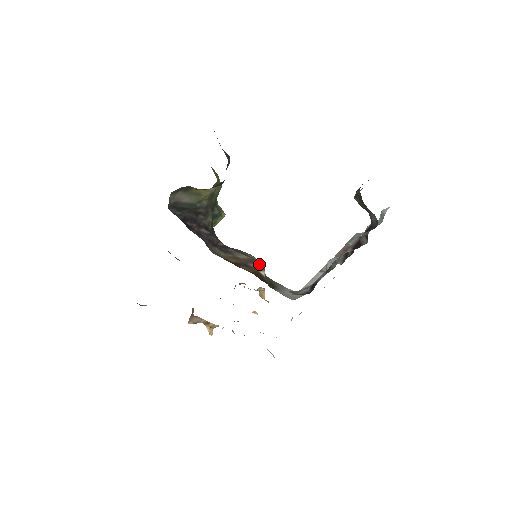
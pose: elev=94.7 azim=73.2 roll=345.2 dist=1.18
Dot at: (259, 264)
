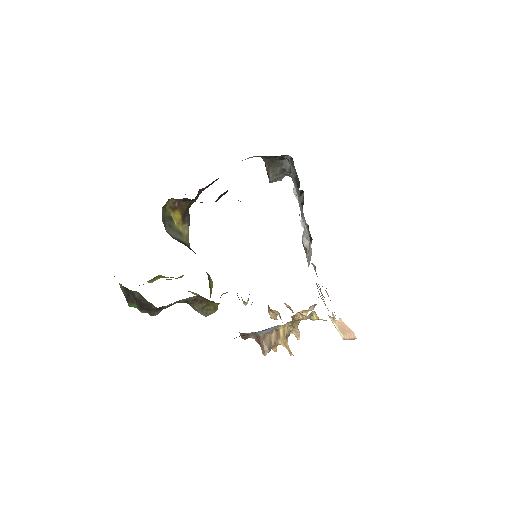
Dot at: occluded
